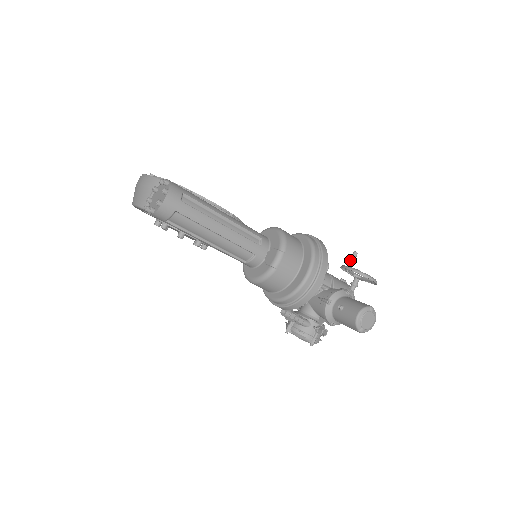
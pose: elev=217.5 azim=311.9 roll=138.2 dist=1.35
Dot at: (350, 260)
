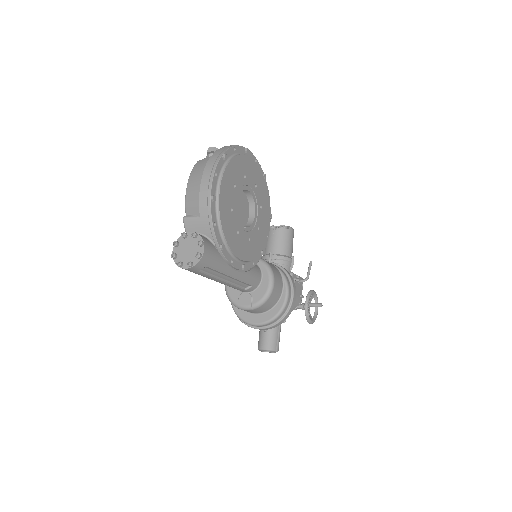
Dot at: (313, 305)
